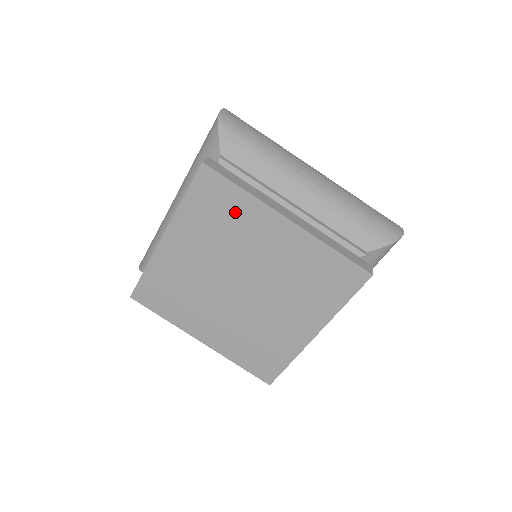
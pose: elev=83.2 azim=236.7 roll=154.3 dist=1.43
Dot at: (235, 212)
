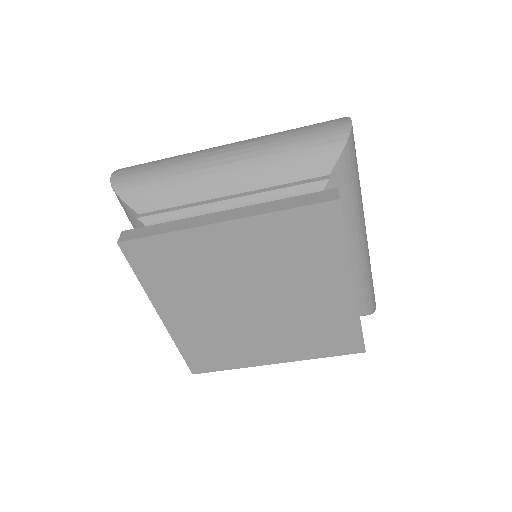
Dot at: (181, 254)
